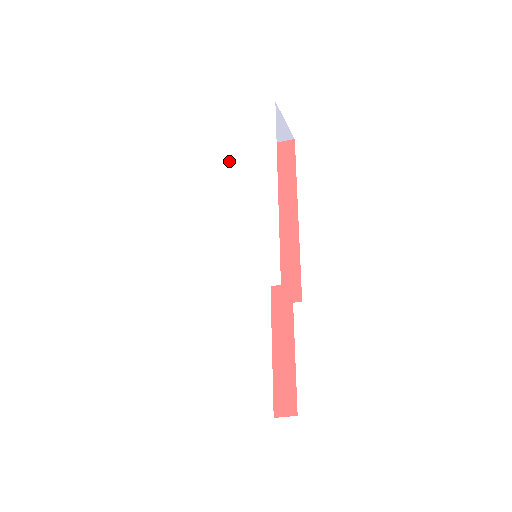
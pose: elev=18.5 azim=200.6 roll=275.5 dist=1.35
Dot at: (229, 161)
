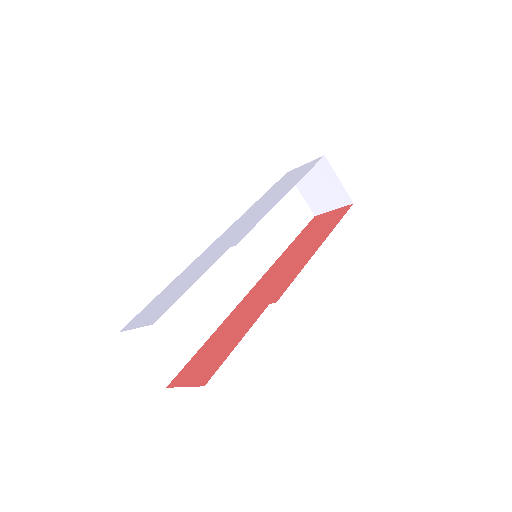
Dot at: (272, 191)
